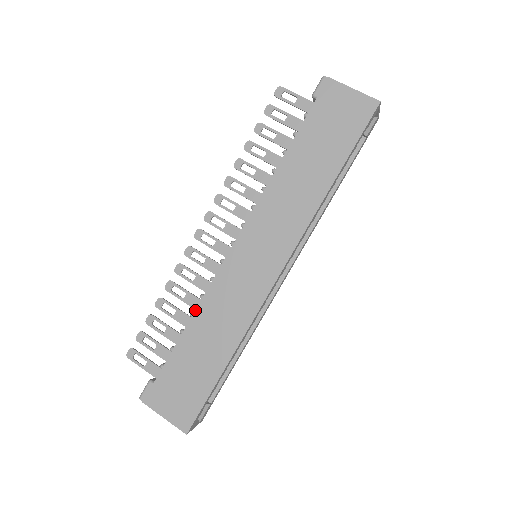
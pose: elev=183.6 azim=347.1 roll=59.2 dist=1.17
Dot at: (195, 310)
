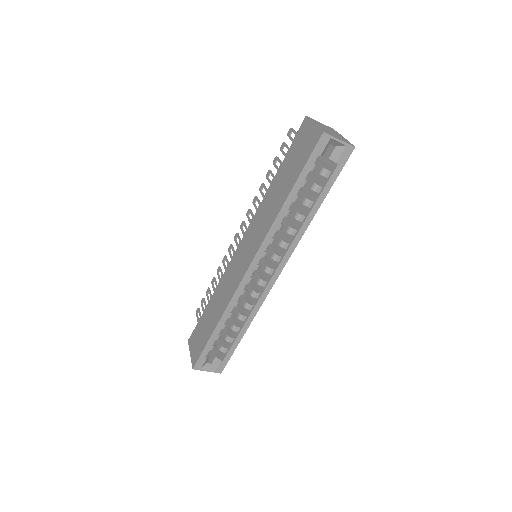
Dot at: (217, 287)
